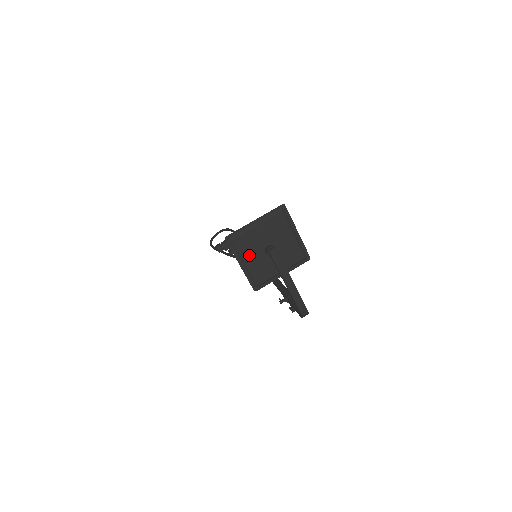
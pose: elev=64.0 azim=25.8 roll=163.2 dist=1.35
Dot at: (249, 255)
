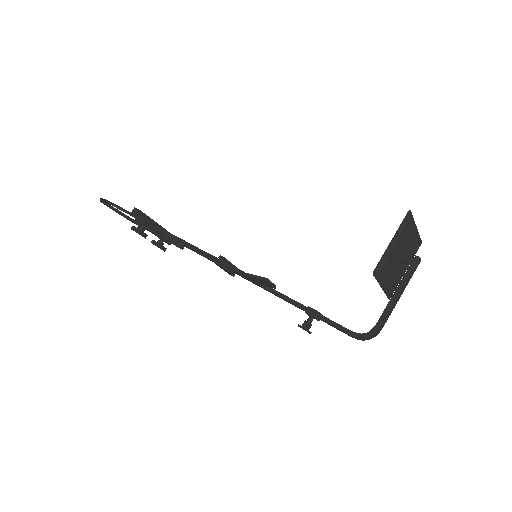
Dot at: (399, 242)
